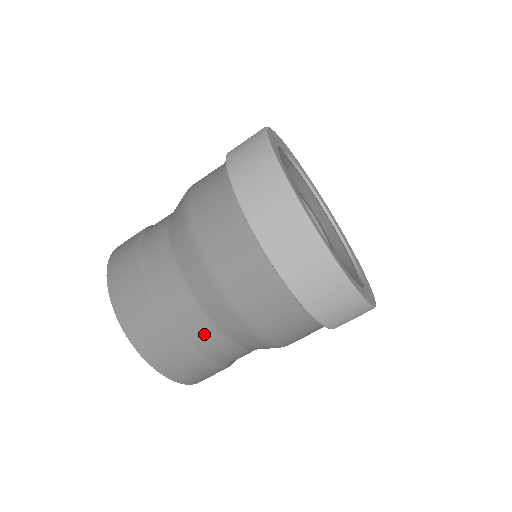
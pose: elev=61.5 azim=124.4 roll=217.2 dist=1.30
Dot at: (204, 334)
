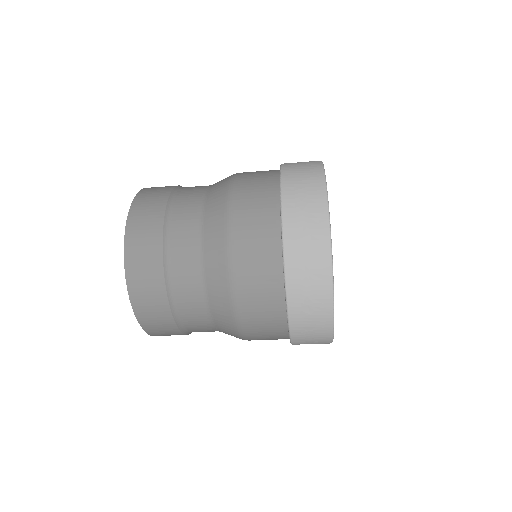
Dot at: occluded
